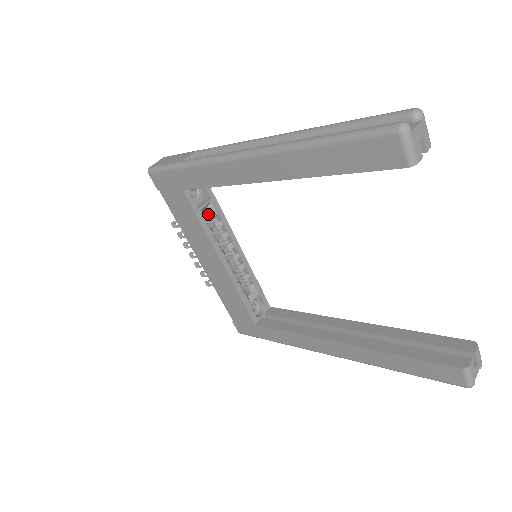
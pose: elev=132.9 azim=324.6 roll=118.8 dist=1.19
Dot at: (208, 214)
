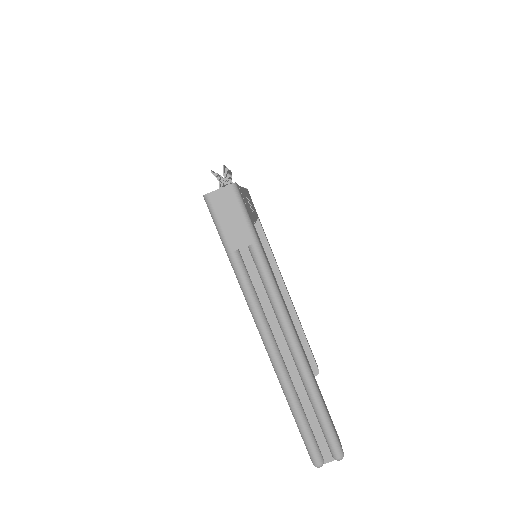
Dot at: occluded
